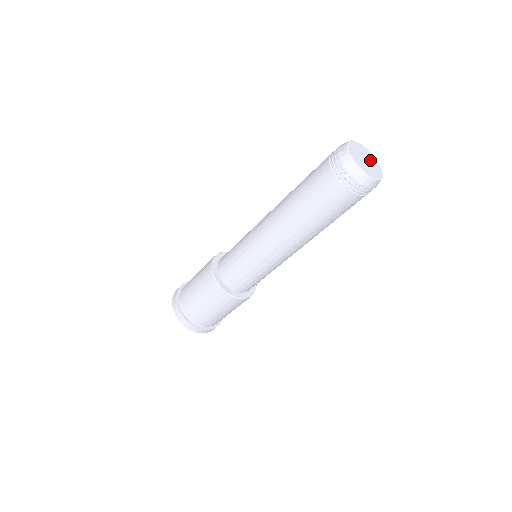
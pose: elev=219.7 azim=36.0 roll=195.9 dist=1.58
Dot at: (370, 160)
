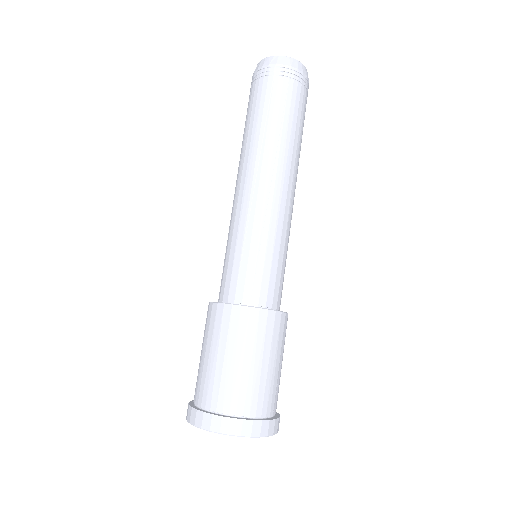
Dot at: occluded
